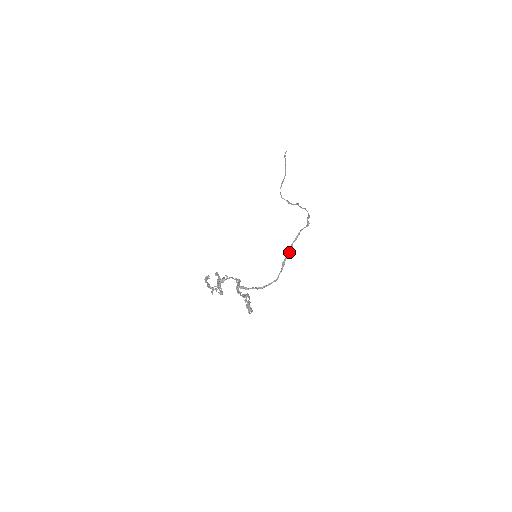
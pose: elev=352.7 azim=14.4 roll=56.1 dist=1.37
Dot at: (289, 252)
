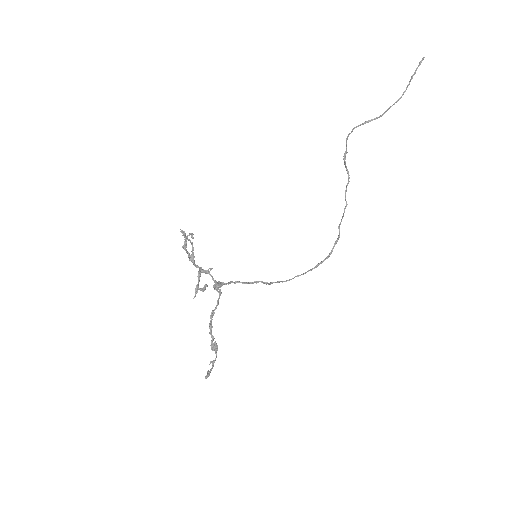
Dot at: (285, 281)
